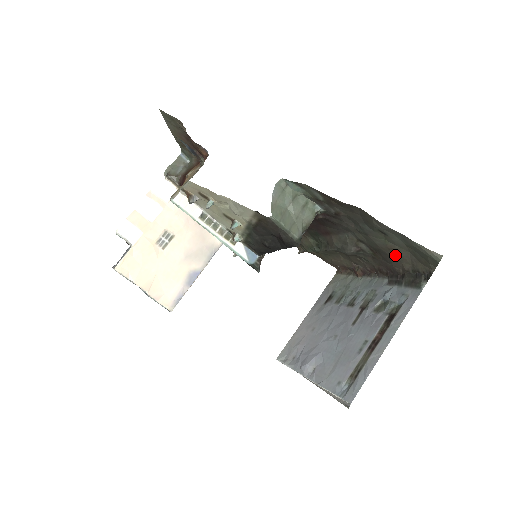
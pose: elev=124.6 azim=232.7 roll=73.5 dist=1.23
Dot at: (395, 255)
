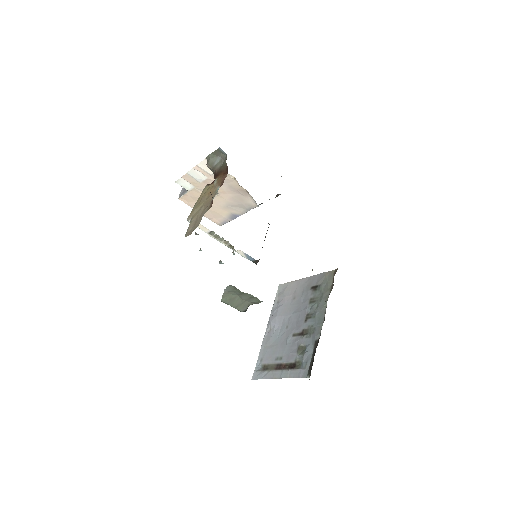
Dot at: occluded
